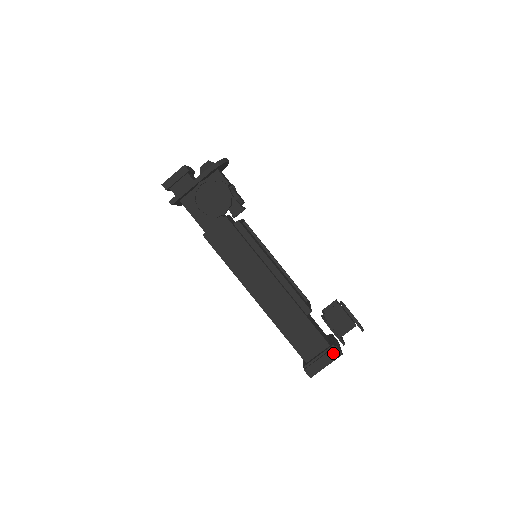
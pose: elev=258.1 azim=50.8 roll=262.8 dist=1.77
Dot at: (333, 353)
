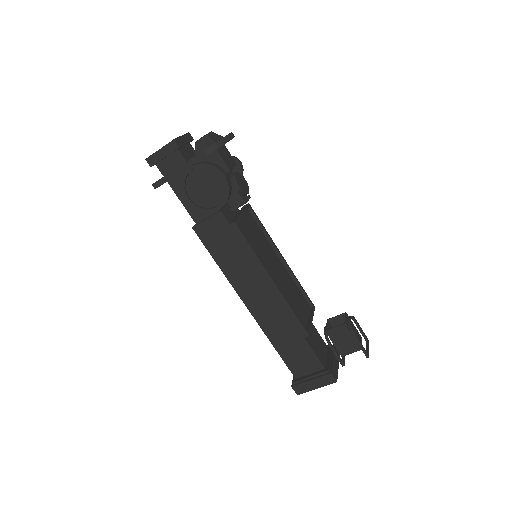
Dot at: (326, 379)
